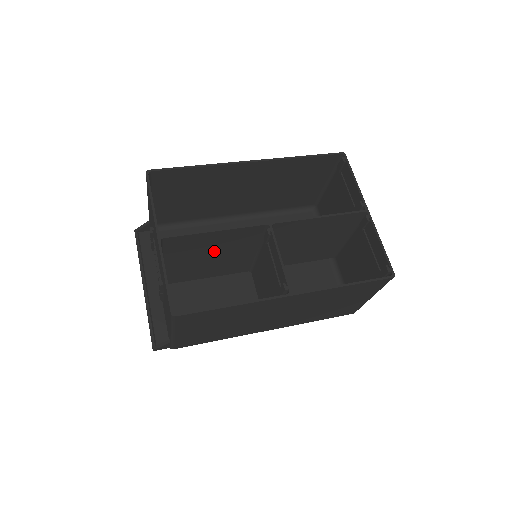
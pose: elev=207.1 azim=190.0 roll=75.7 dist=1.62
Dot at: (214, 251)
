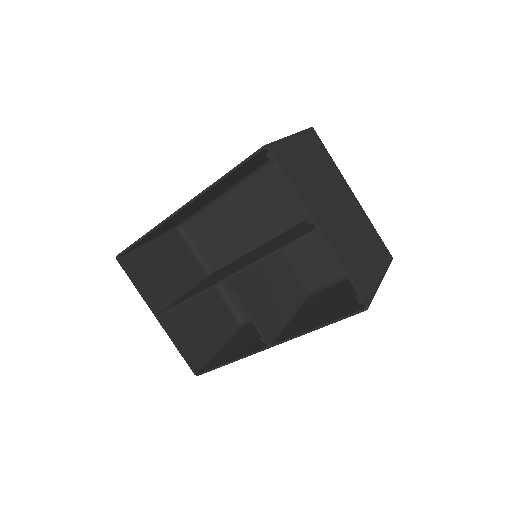
Dot at: occluded
